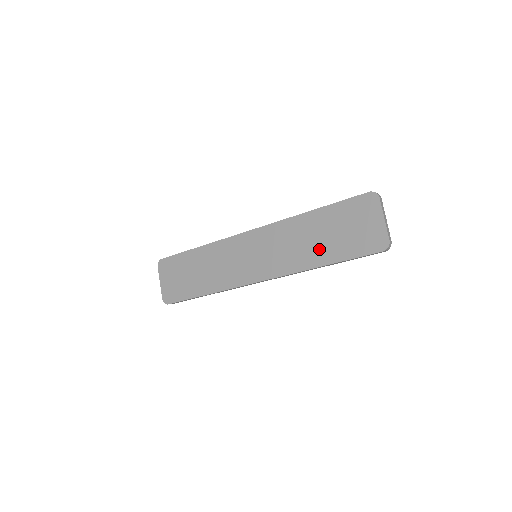
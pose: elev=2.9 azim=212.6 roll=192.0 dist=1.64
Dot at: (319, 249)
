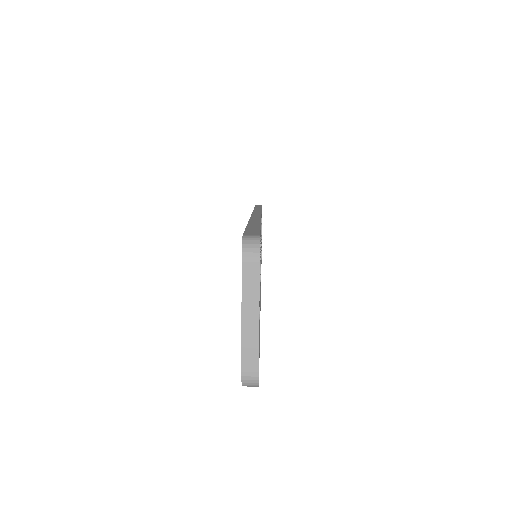
Dot at: occluded
